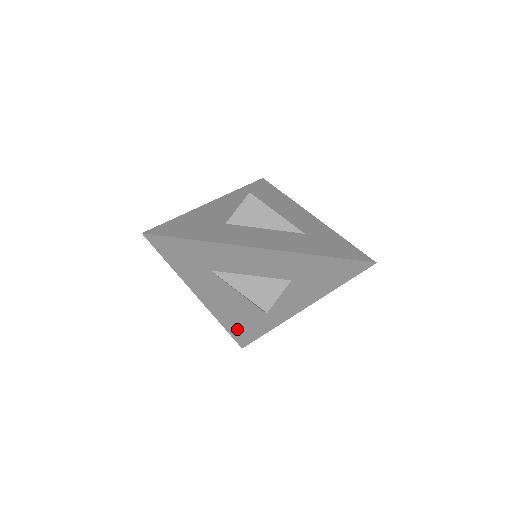
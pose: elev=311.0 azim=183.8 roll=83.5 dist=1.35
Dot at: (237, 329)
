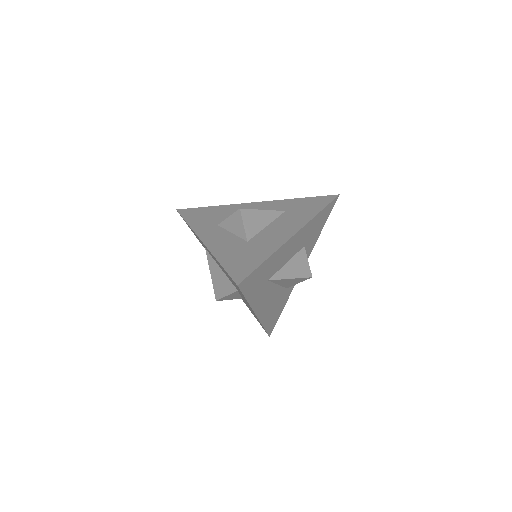
Dot at: (270, 321)
